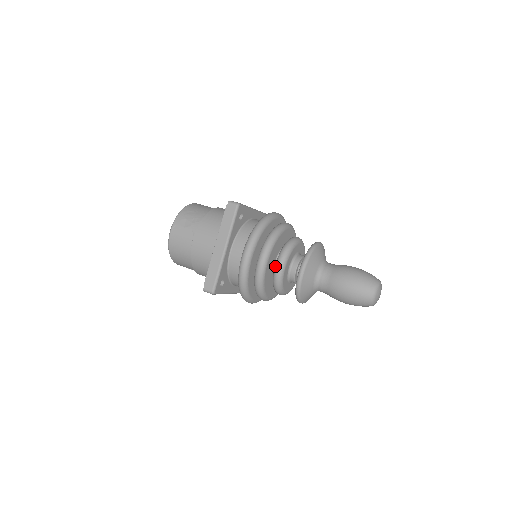
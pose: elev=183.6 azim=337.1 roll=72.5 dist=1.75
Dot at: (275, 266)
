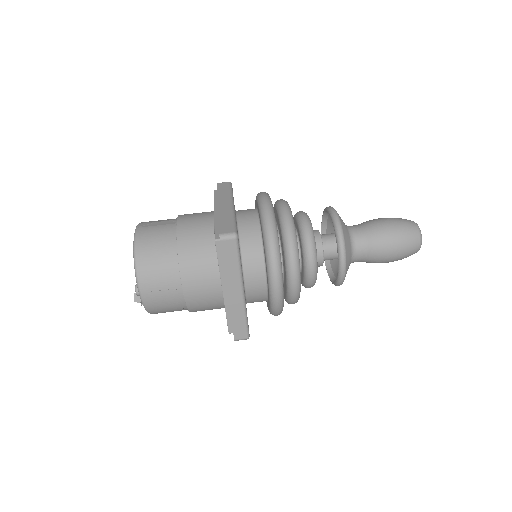
Dot at: (298, 219)
